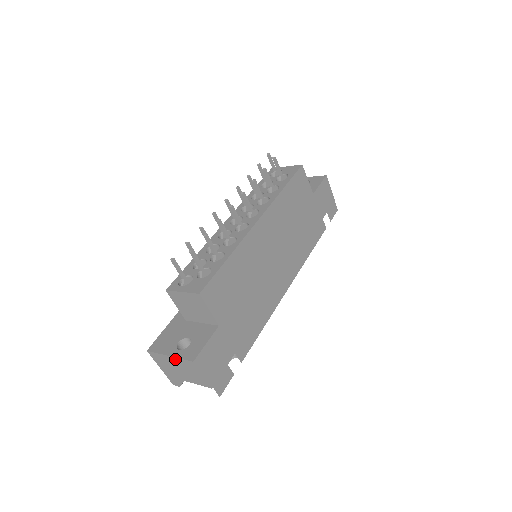
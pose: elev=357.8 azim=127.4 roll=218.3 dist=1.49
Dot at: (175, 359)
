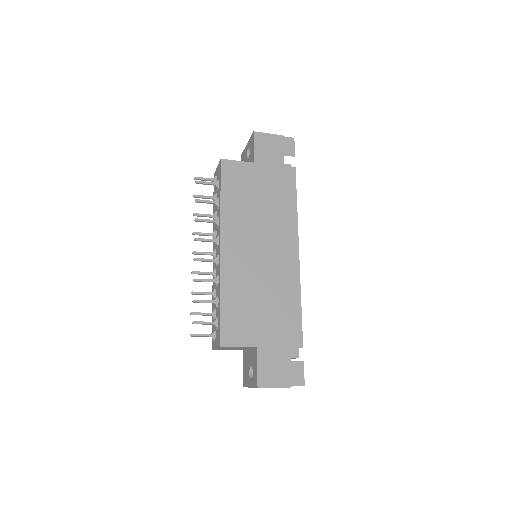
Dot at: occluded
